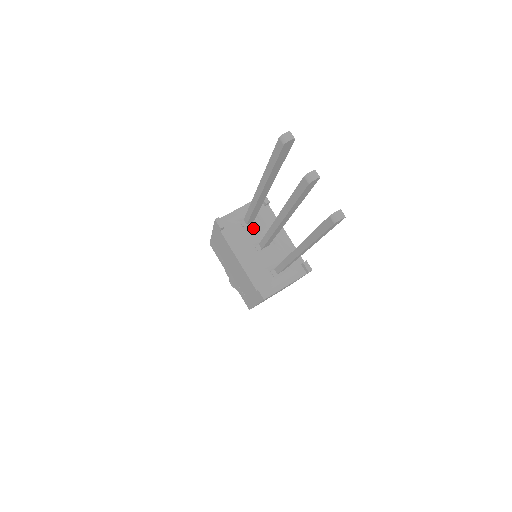
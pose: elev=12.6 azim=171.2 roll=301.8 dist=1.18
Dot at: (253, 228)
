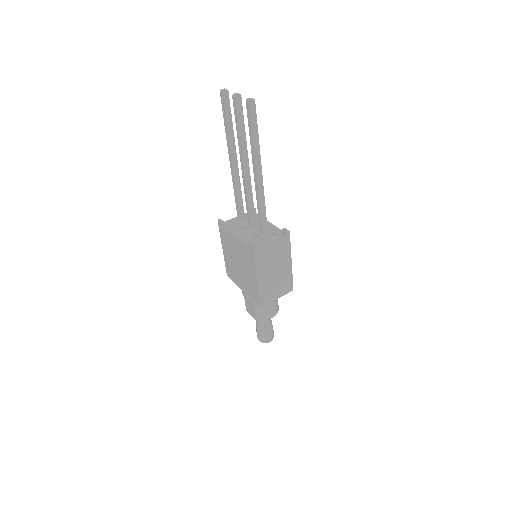
Dot at: (245, 222)
